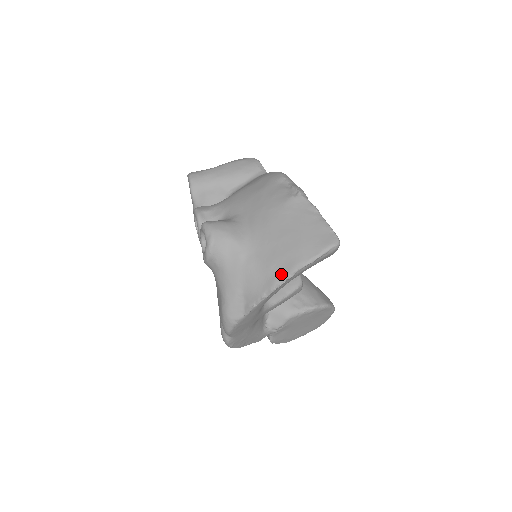
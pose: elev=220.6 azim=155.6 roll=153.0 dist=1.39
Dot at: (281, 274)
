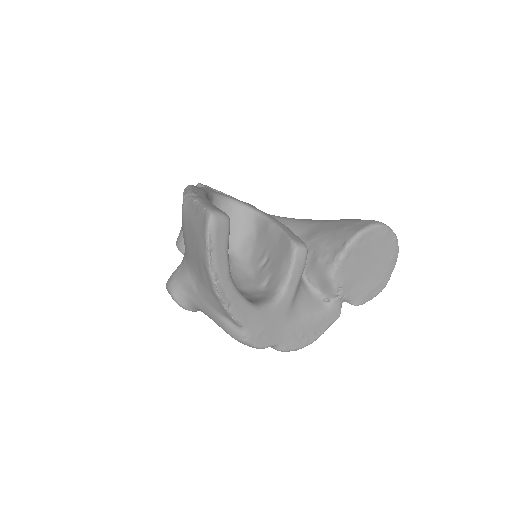
Dot at: (209, 281)
